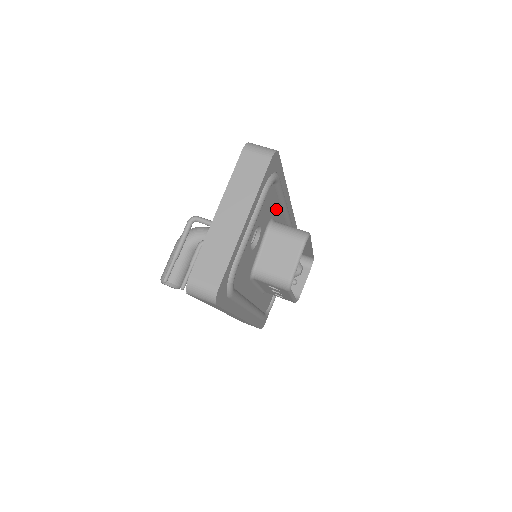
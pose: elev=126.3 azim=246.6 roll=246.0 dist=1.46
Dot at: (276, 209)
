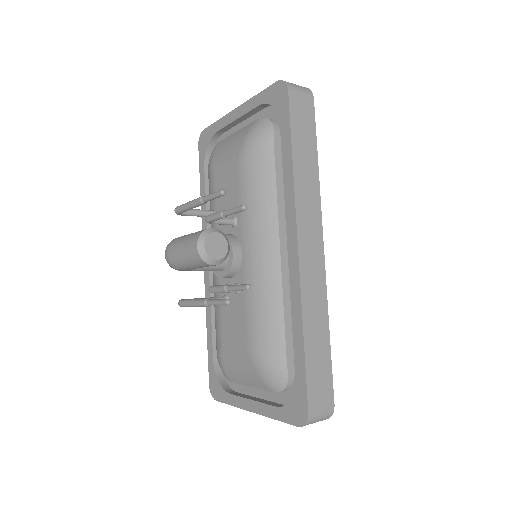
Dot at: occluded
